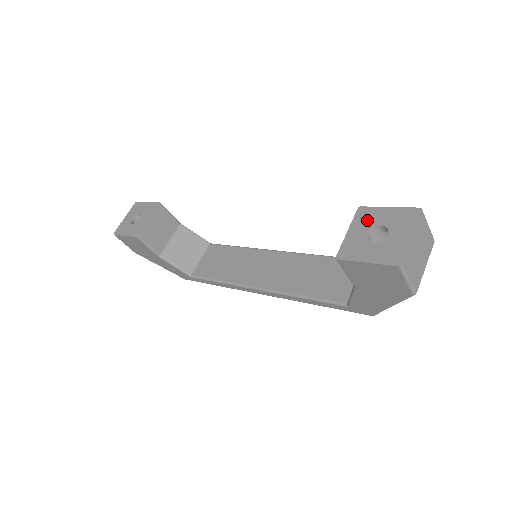
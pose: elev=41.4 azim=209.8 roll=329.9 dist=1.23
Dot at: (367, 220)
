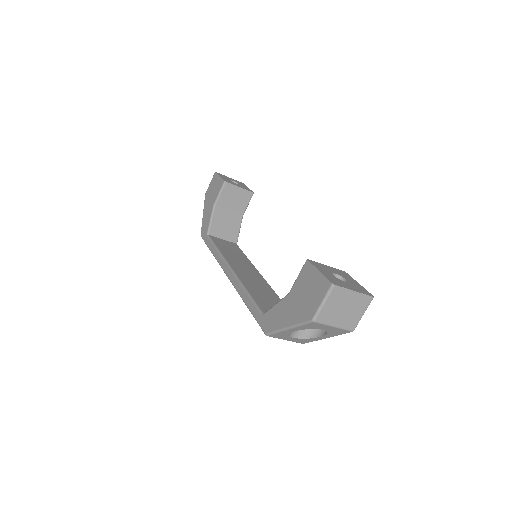
Dot at: (342, 274)
